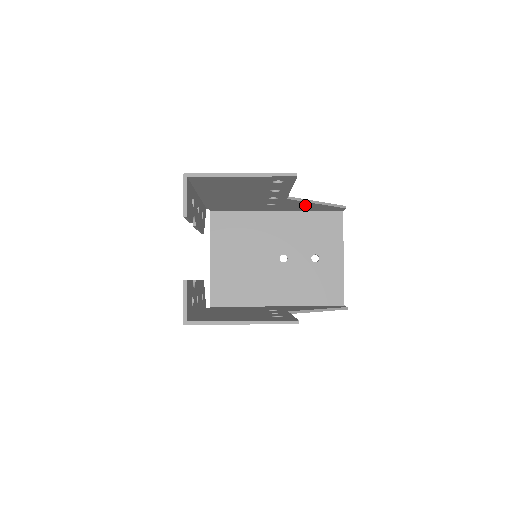
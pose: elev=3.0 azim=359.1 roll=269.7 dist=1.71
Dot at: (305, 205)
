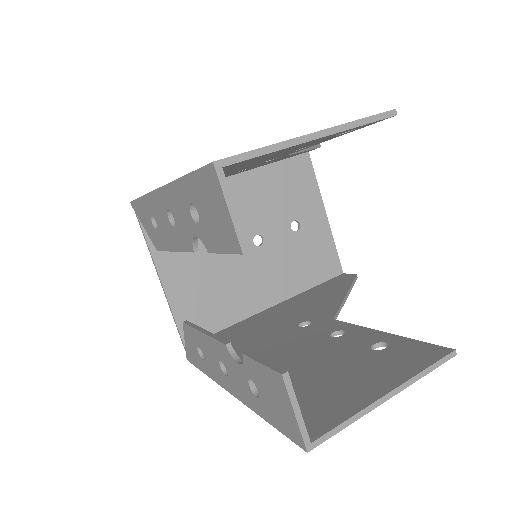
Dot at: occluded
